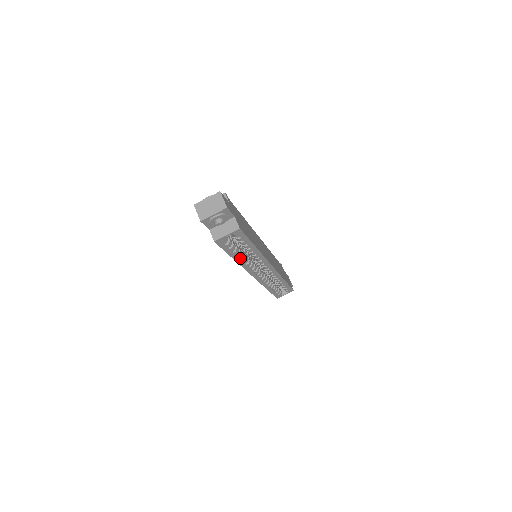
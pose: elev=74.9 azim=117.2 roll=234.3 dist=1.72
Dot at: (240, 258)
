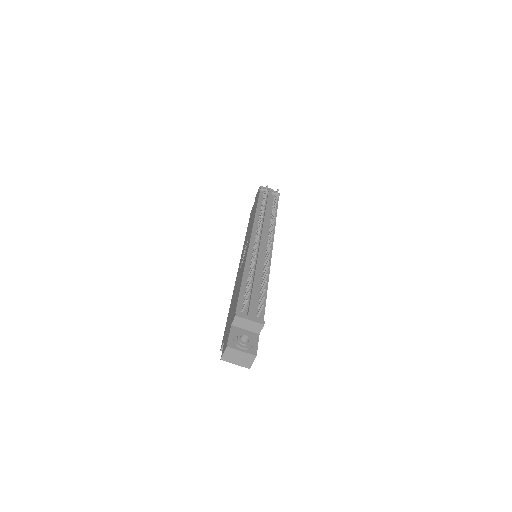
Dot at: occluded
